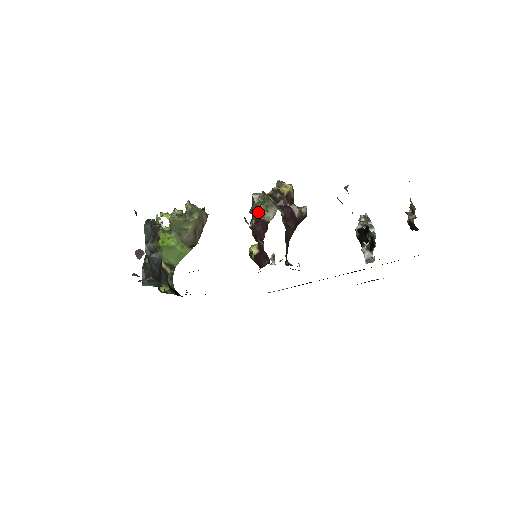
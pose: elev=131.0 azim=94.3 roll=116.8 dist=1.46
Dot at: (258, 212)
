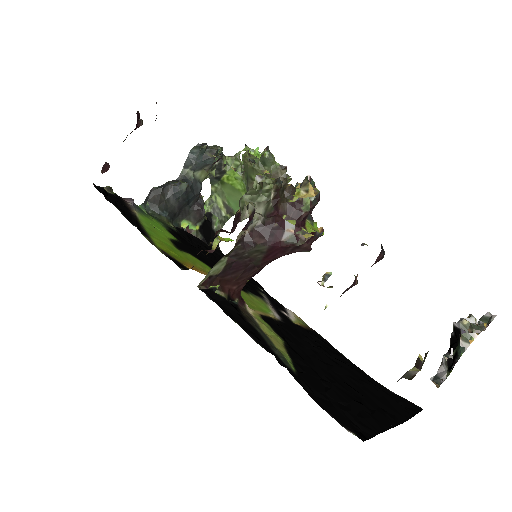
Dot at: (239, 200)
